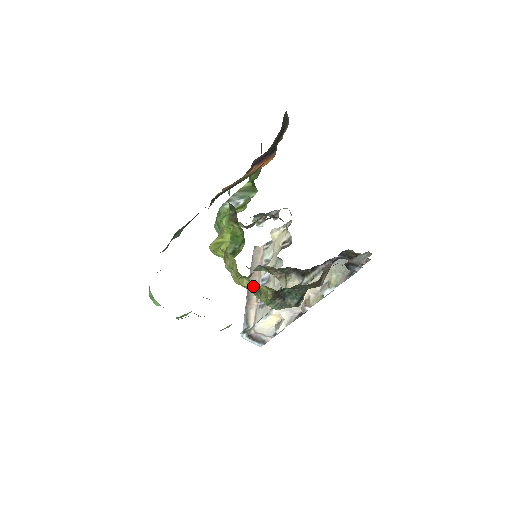
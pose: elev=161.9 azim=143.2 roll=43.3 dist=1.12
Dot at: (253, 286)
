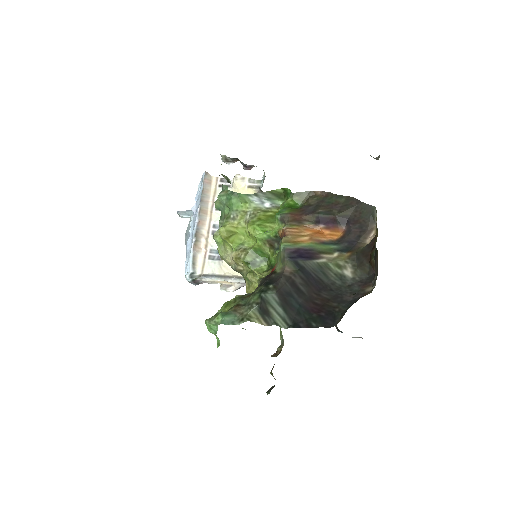
Dot at: occluded
